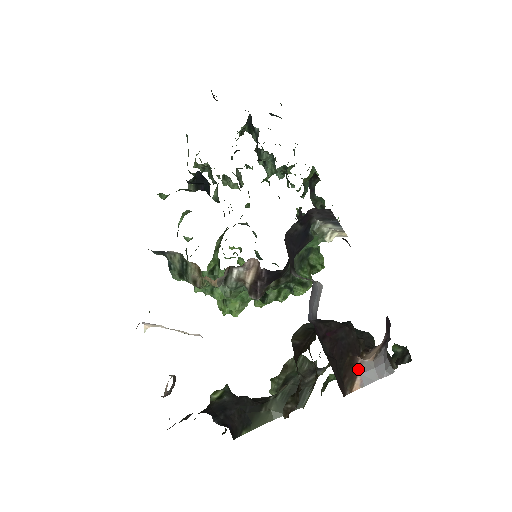
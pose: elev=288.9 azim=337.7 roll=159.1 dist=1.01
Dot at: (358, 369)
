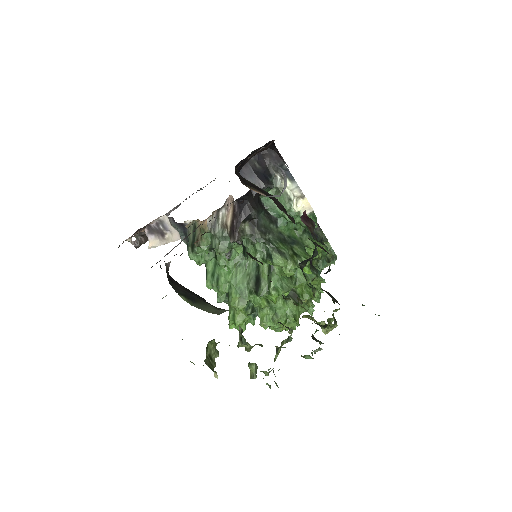
Dot at: occluded
